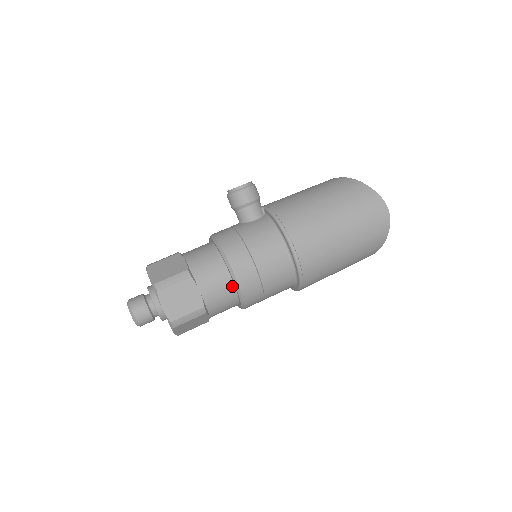
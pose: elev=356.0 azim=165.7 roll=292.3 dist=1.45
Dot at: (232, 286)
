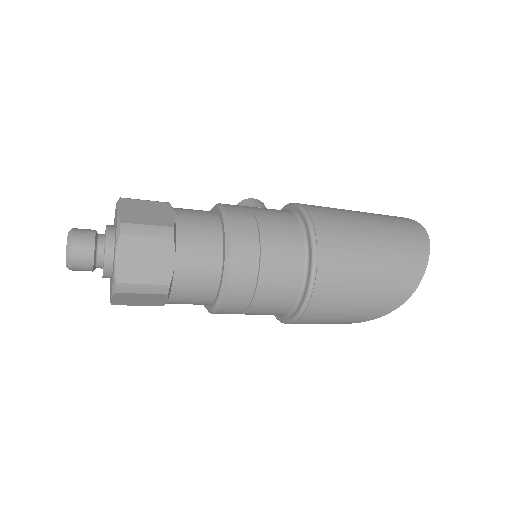
Dot at: (219, 227)
